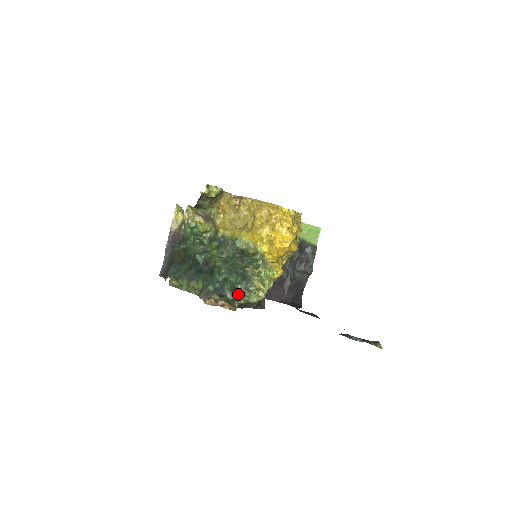
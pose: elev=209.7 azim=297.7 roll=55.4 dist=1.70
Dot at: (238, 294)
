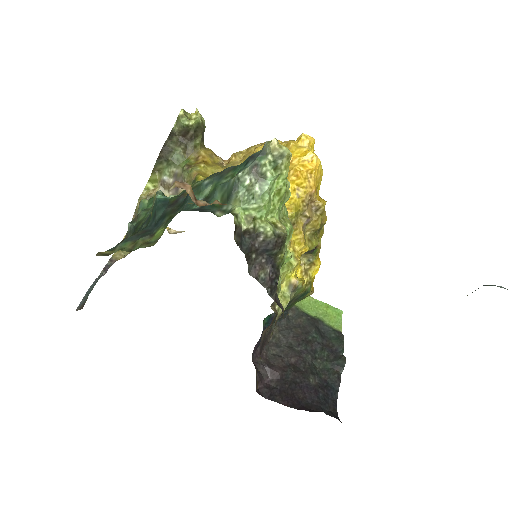
Dot at: (237, 203)
